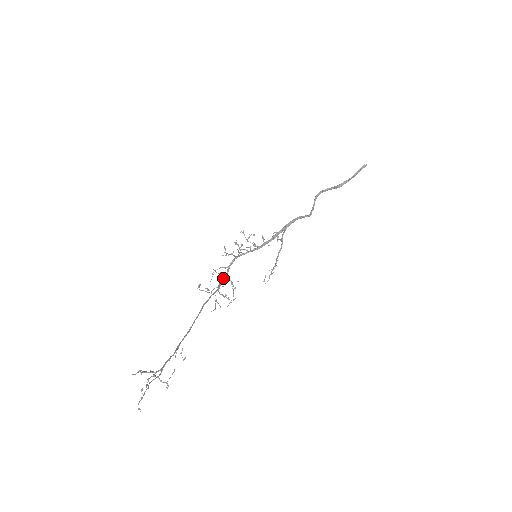
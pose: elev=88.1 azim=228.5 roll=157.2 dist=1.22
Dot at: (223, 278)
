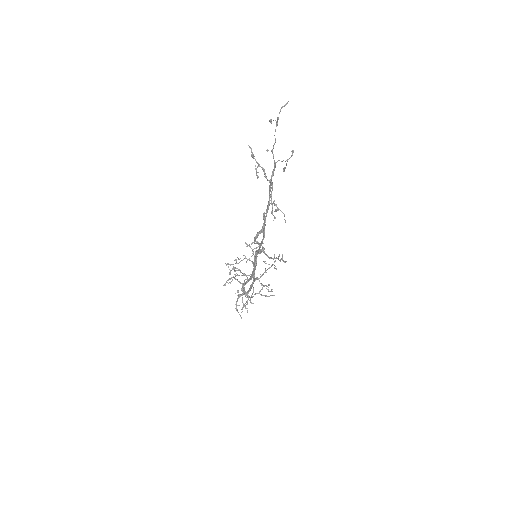
Dot at: (249, 289)
